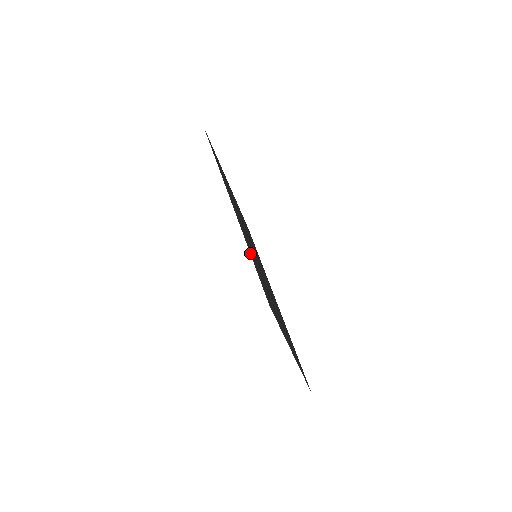
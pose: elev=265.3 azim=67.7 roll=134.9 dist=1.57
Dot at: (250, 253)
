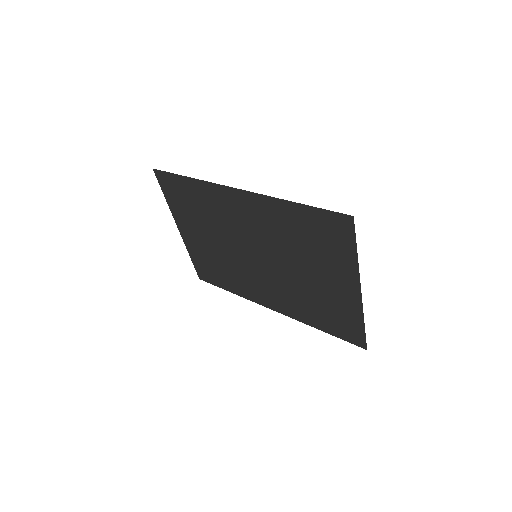
Dot at: occluded
